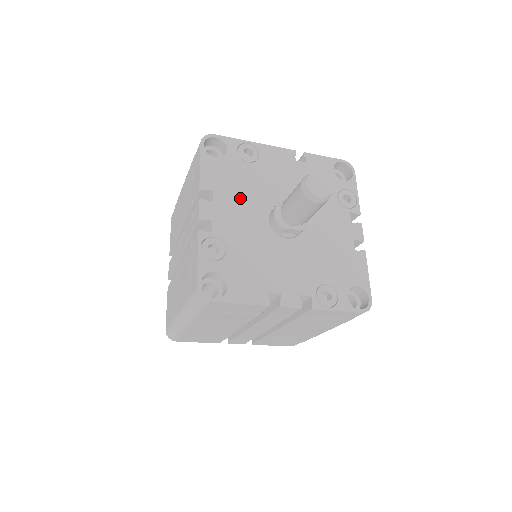
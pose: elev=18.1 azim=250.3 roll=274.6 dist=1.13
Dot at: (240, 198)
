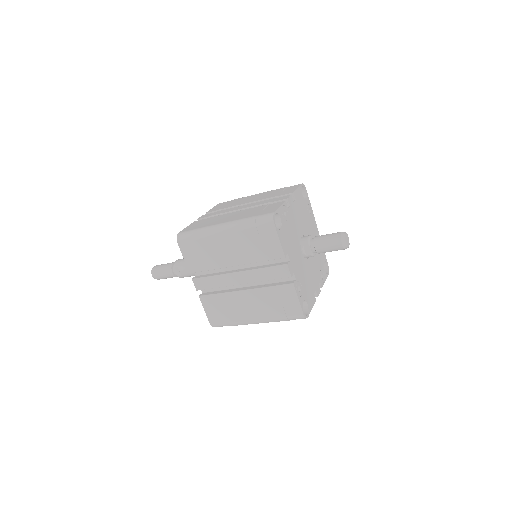
Dot at: (300, 216)
